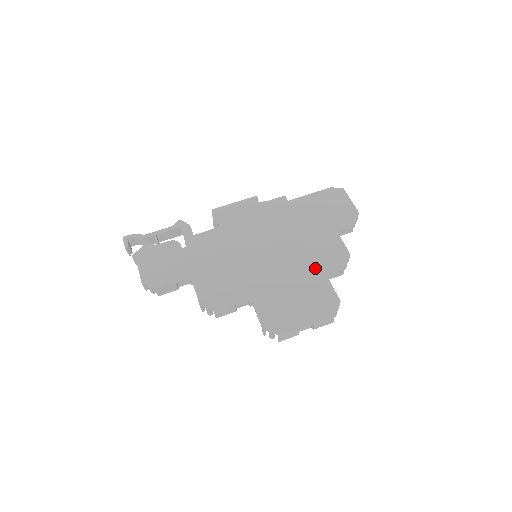
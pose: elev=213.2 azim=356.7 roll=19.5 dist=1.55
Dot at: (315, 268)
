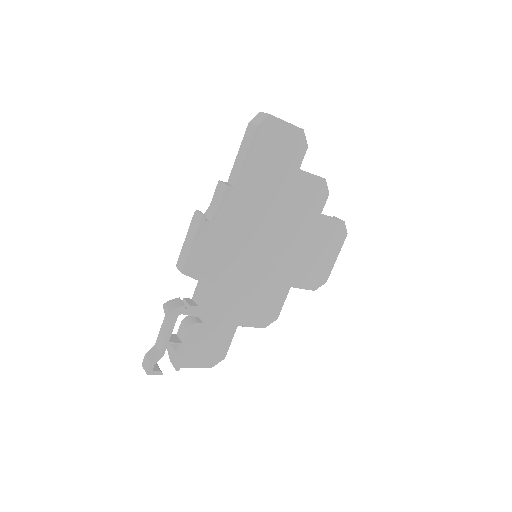
Dot at: (311, 219)
